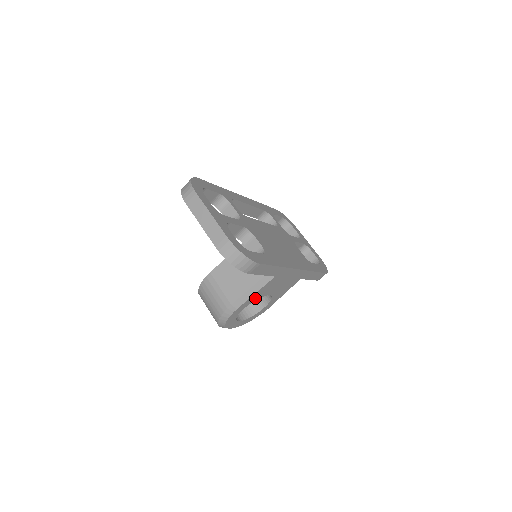
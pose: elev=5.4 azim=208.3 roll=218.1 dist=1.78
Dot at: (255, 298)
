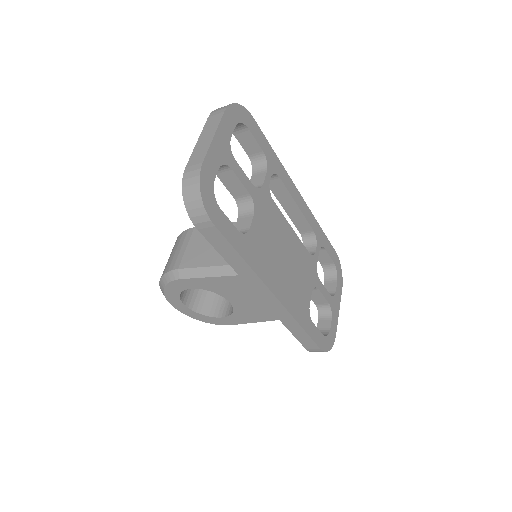
Dot at: (208, 286)
